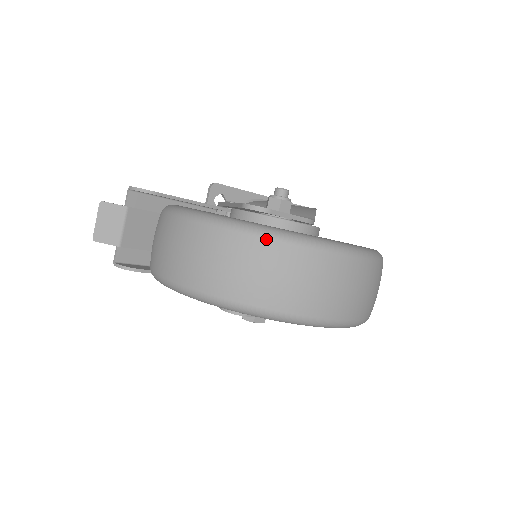
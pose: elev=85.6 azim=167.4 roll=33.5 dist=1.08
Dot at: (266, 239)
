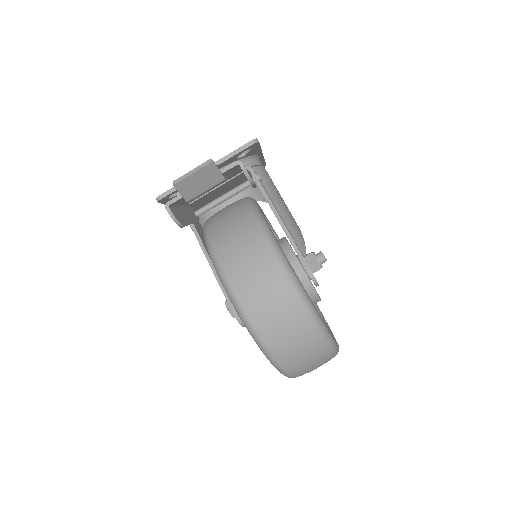
Dot at: (330, 350)
